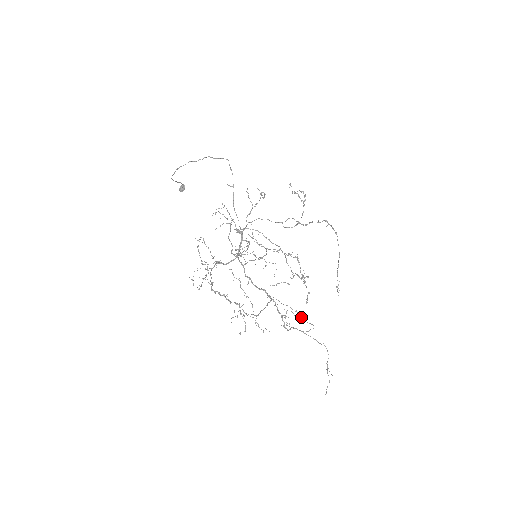
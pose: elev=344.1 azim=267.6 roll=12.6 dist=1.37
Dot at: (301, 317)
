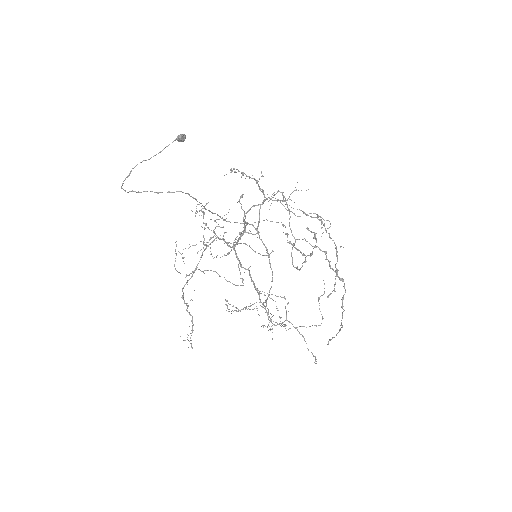
Dot at: occluded
